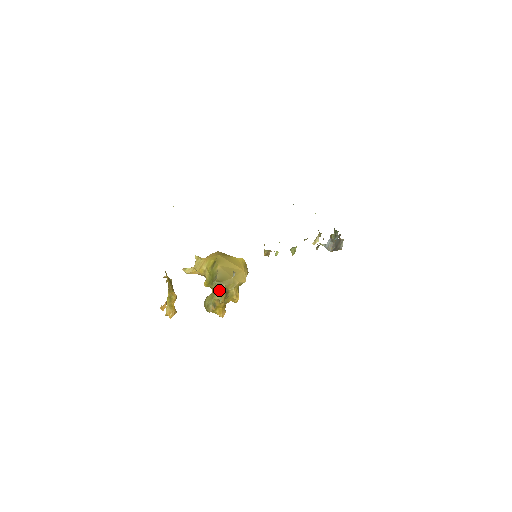
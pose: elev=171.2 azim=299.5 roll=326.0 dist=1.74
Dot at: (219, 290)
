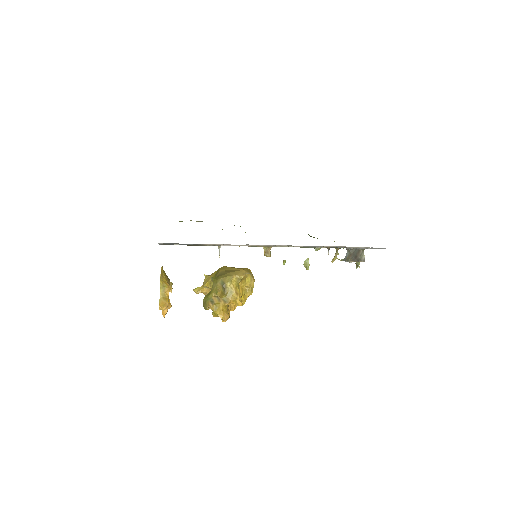
Dot at: (215, 284)
